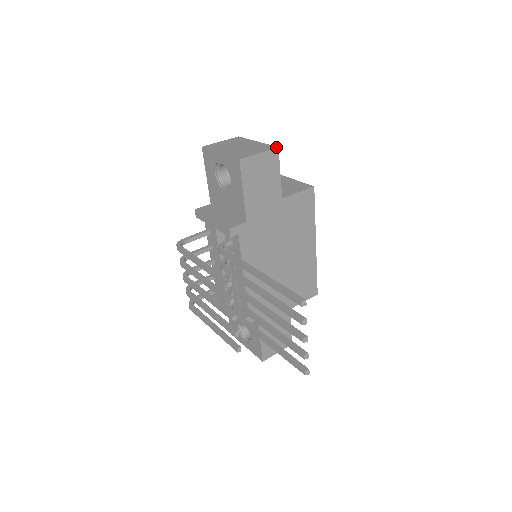
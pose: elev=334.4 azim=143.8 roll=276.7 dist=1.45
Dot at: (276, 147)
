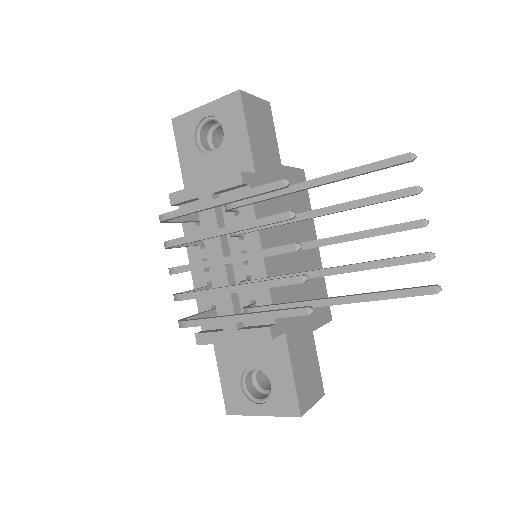
Dot at: (267, 102)
